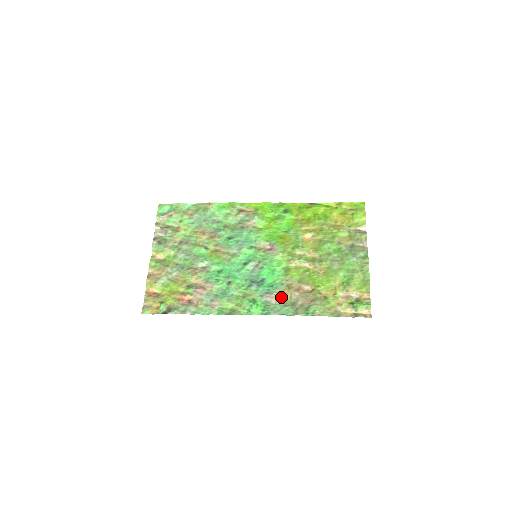
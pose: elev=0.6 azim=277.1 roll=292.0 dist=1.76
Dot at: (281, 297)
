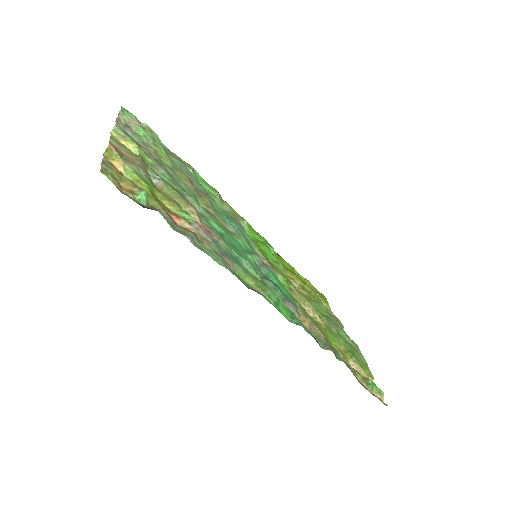
Dot at: (300, 320)
